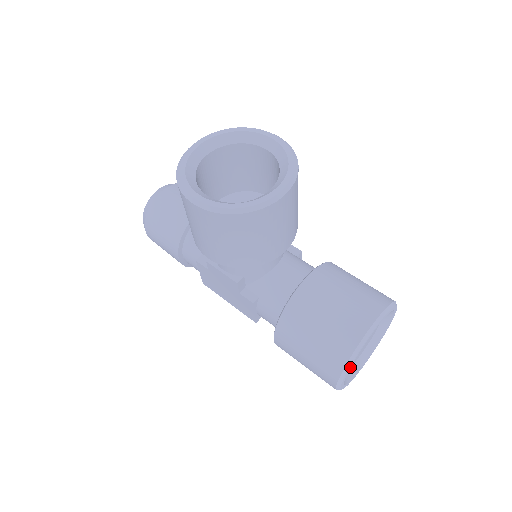
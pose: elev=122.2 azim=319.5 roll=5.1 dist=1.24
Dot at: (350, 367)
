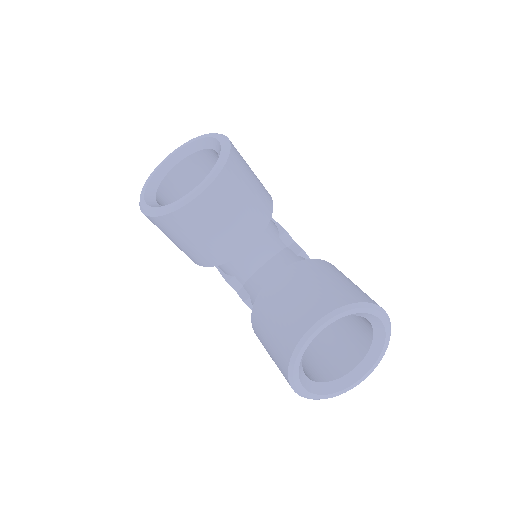
Dot at: (298, 372)
